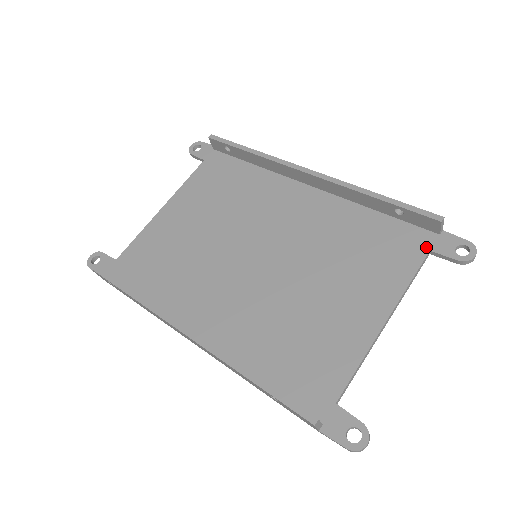
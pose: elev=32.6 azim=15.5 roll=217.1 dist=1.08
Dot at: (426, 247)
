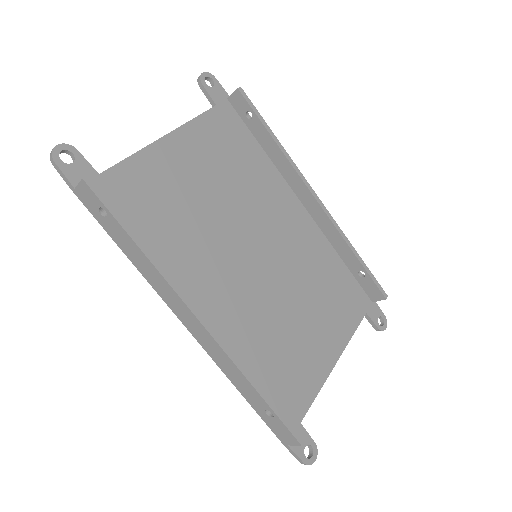
Dot at: (365, 309)
